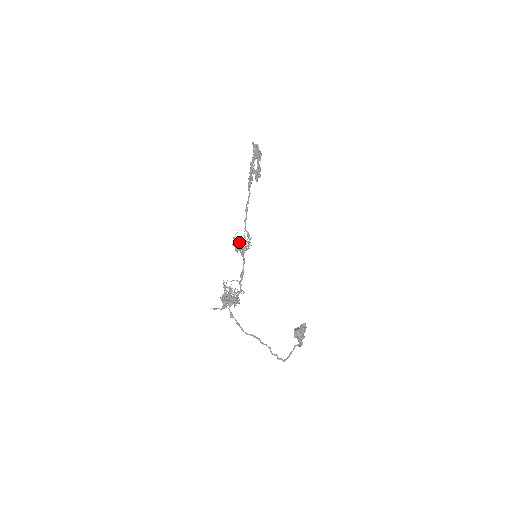
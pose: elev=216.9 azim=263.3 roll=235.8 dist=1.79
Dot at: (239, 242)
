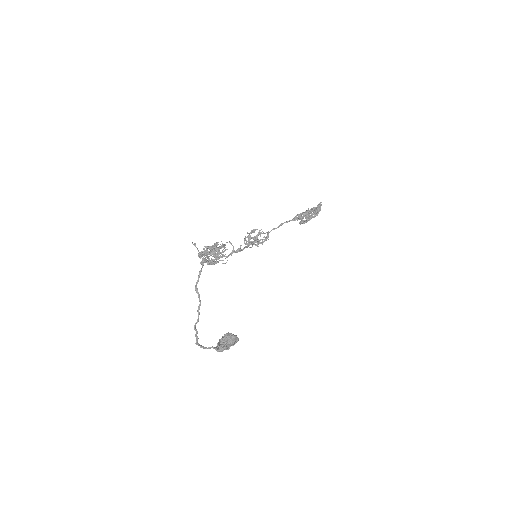
Dot at: (259, 231)
